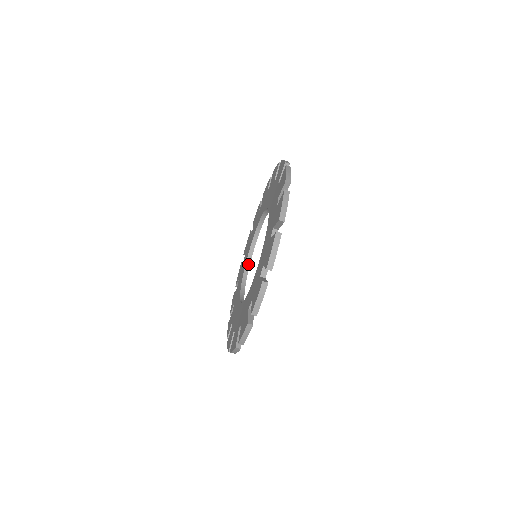
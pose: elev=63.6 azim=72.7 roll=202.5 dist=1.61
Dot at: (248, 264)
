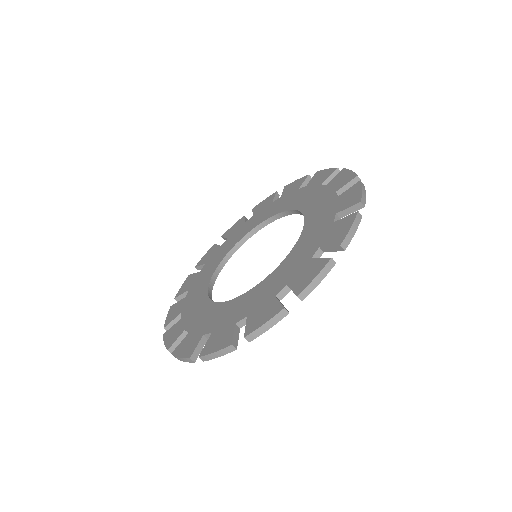
Dot at: (246, 238)
